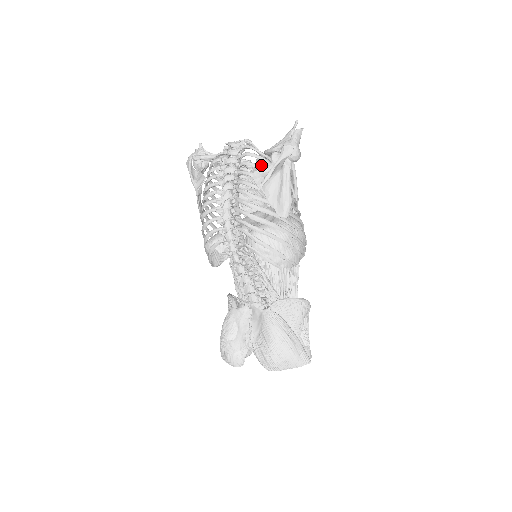
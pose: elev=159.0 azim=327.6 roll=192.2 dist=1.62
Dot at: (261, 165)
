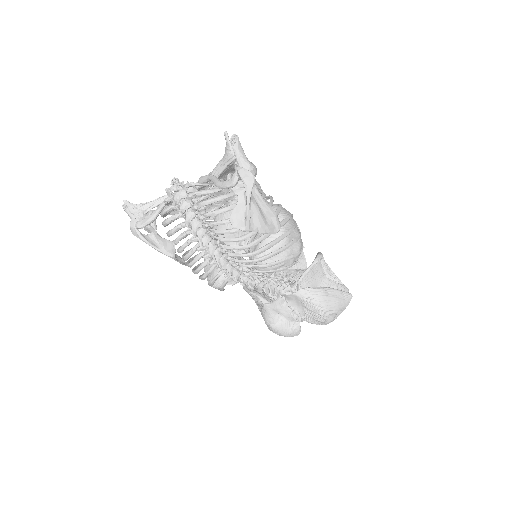
Dot at: occluded
